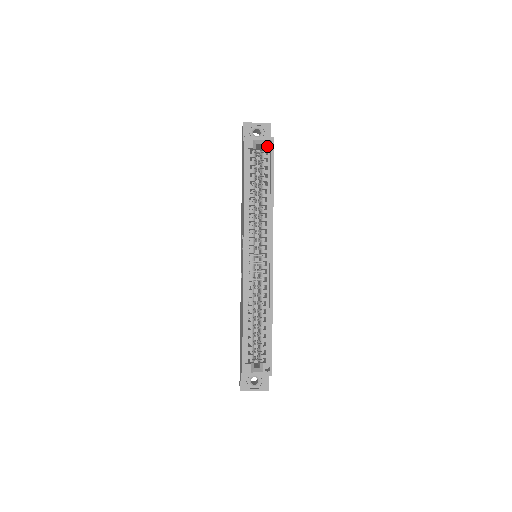
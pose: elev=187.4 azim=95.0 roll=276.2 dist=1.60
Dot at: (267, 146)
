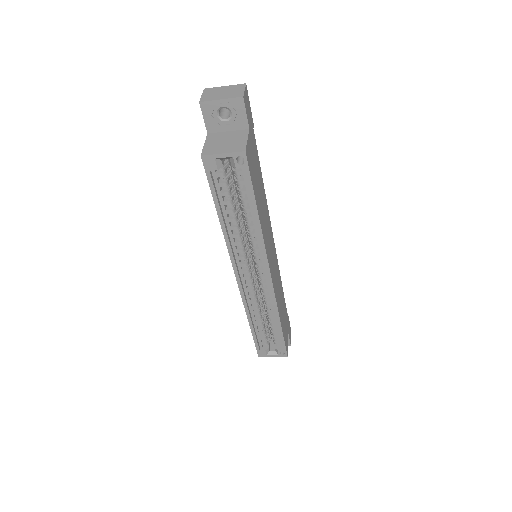
Dot at: (237, 164)
